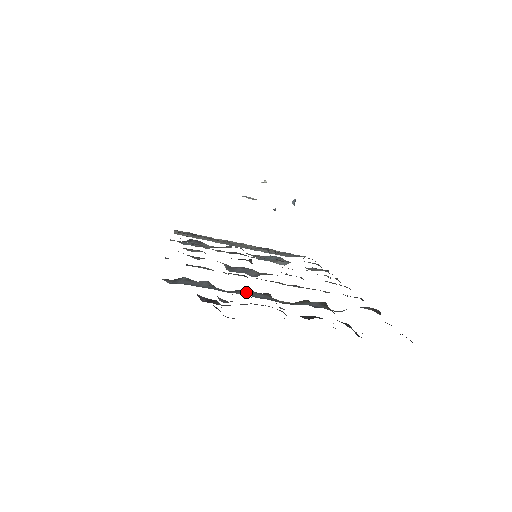
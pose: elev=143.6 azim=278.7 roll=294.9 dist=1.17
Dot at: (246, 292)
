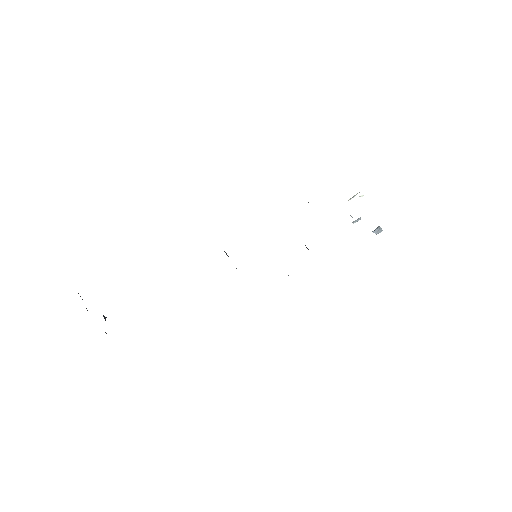
Dot at: occluded
